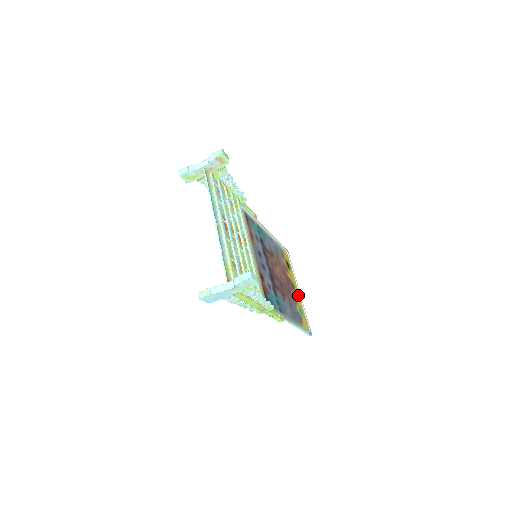
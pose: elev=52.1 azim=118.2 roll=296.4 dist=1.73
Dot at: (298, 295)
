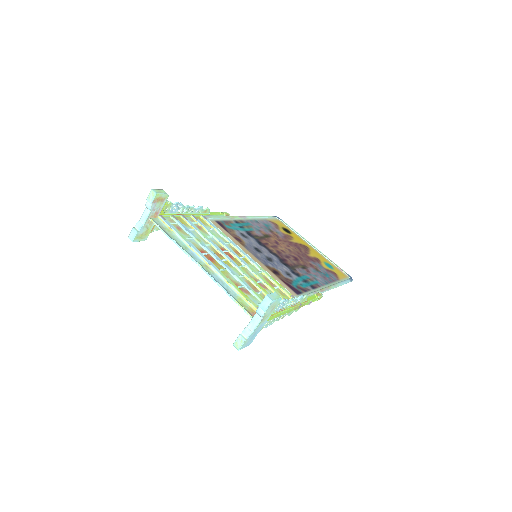
Dot at: (315, 251)
